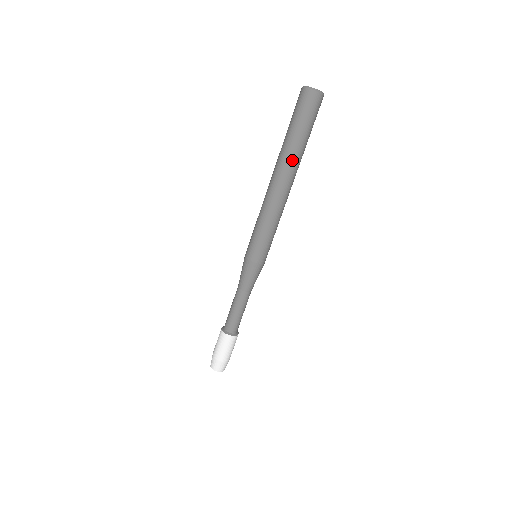
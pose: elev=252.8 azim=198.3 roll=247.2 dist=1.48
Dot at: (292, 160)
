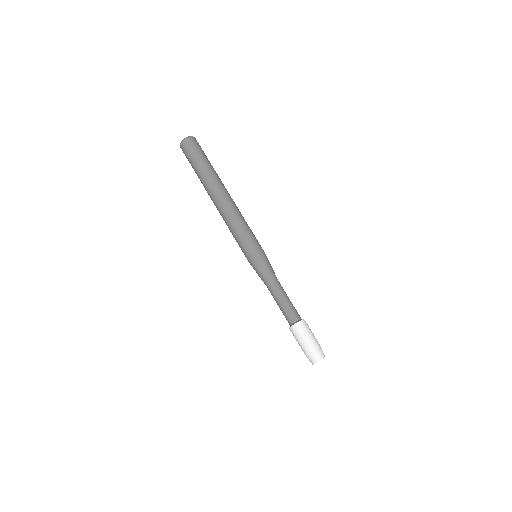
Dot at: (207, 184)
